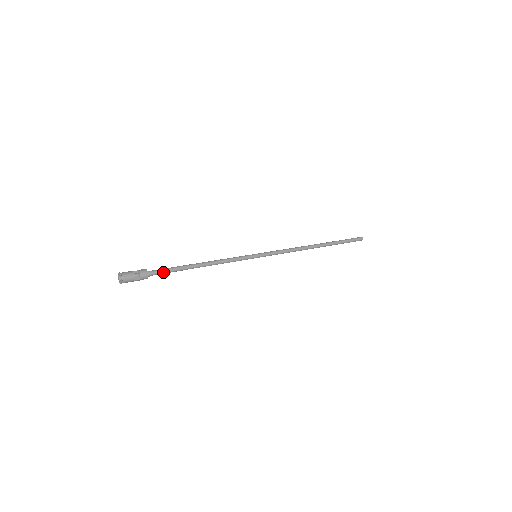
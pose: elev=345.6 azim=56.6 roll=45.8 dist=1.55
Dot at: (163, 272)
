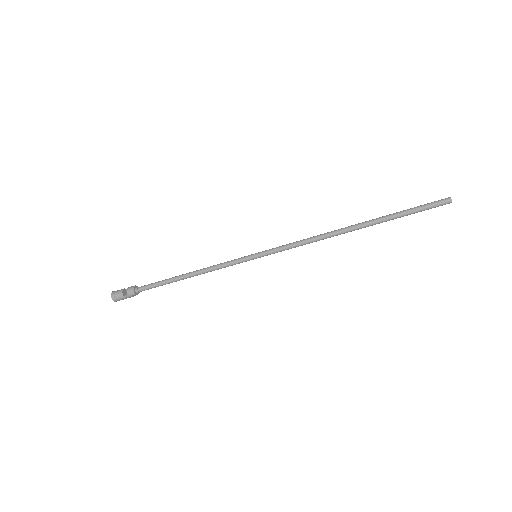
Dot at: (150, 287)
